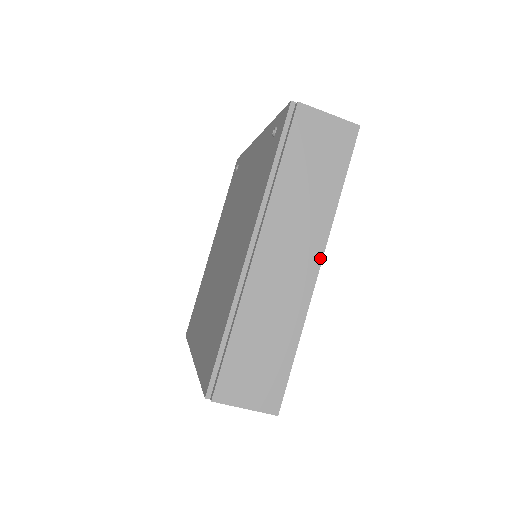
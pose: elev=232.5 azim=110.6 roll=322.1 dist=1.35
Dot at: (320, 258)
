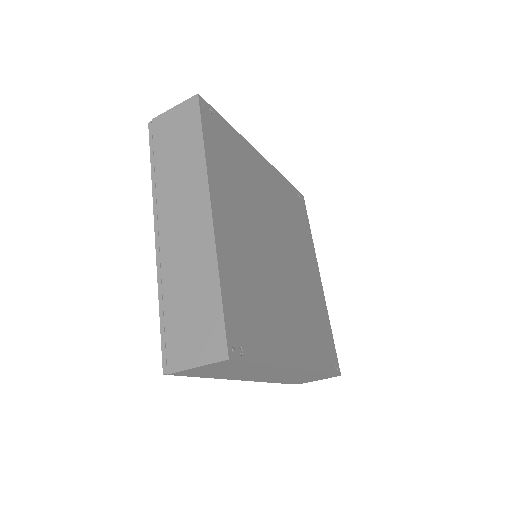
Dot at: (293, 369)
